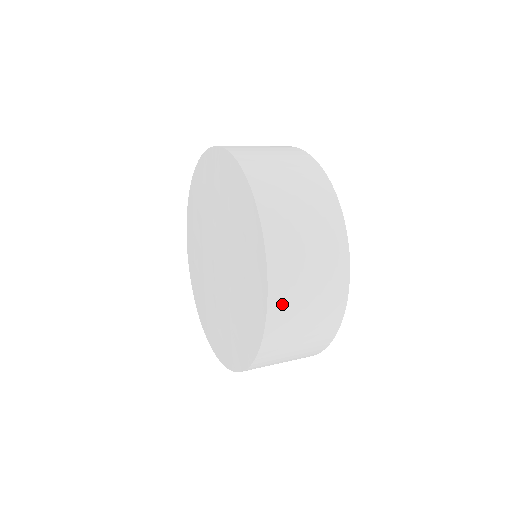
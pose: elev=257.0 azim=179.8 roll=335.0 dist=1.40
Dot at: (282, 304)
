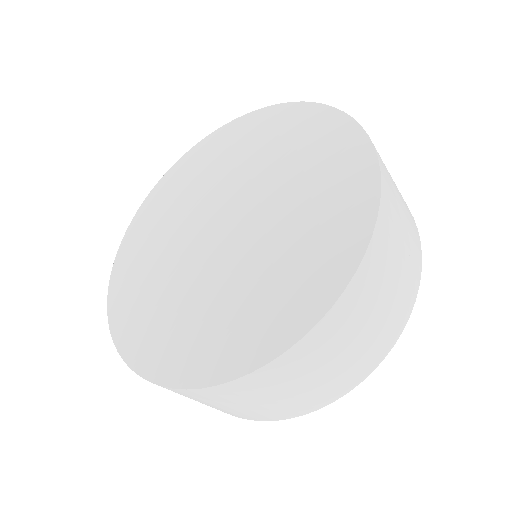
Dot at: (309, 351)
